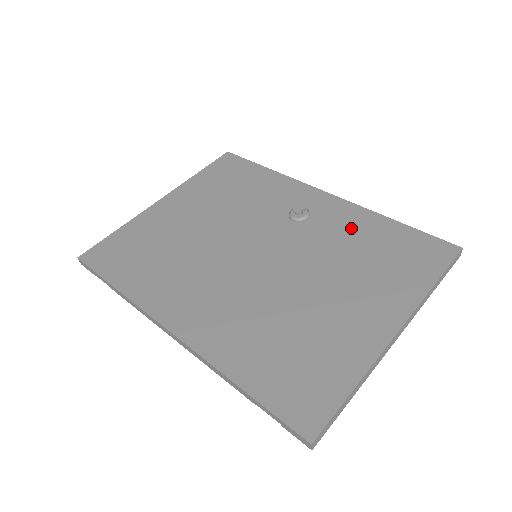
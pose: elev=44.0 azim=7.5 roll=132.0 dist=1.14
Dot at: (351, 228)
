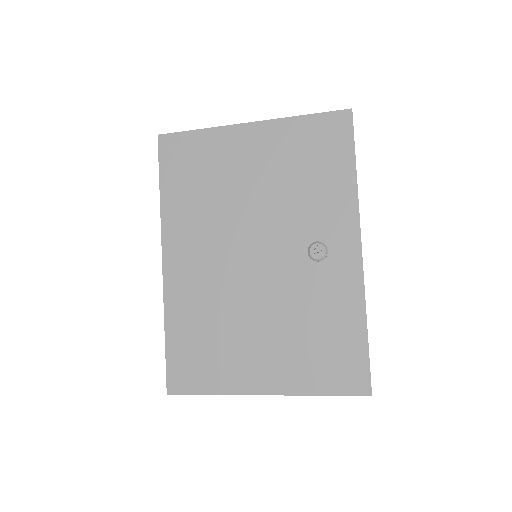
Dot at: (333, 302)
